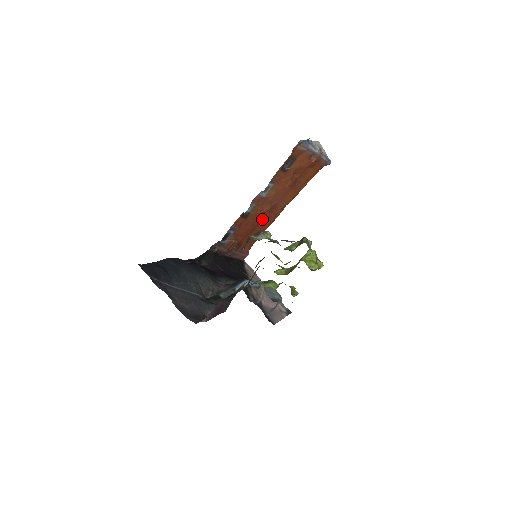
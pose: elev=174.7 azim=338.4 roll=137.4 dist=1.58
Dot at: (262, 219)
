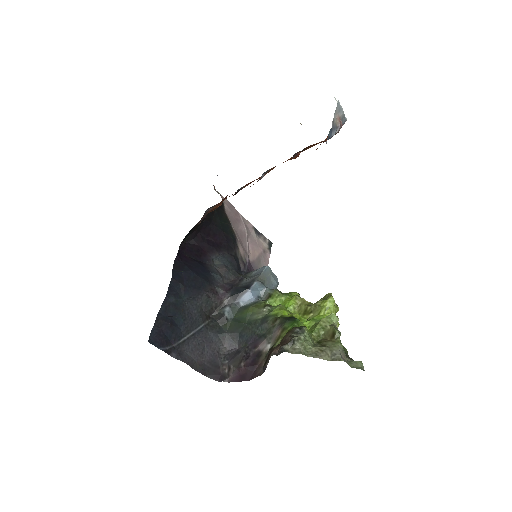
Dot at: (252, 181)
